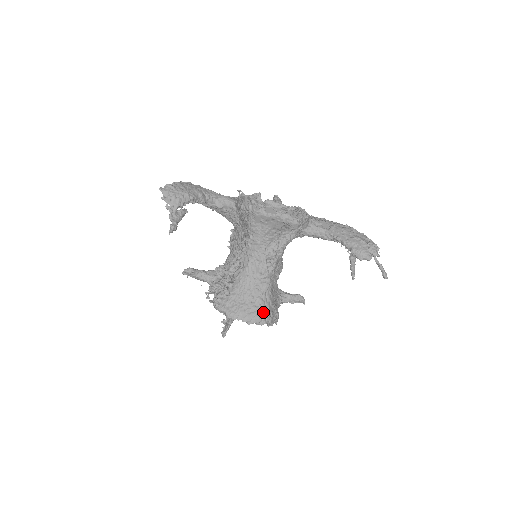
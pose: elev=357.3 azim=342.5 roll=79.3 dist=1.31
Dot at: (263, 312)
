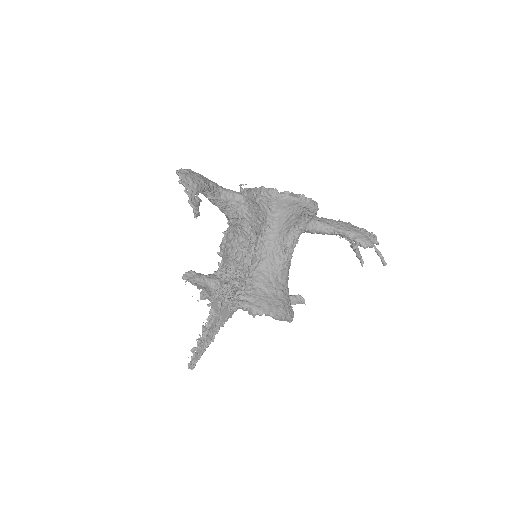
Dot at: (287, 305)
